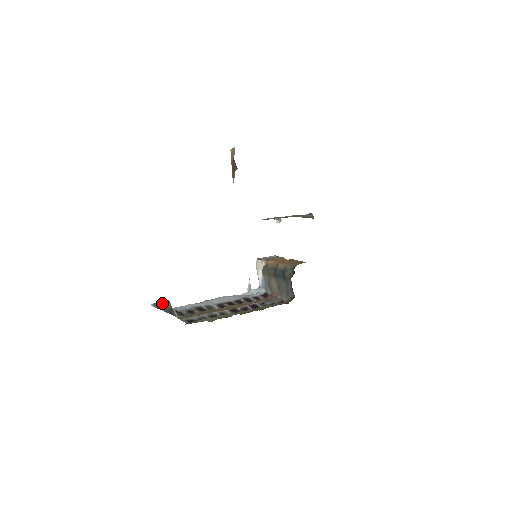
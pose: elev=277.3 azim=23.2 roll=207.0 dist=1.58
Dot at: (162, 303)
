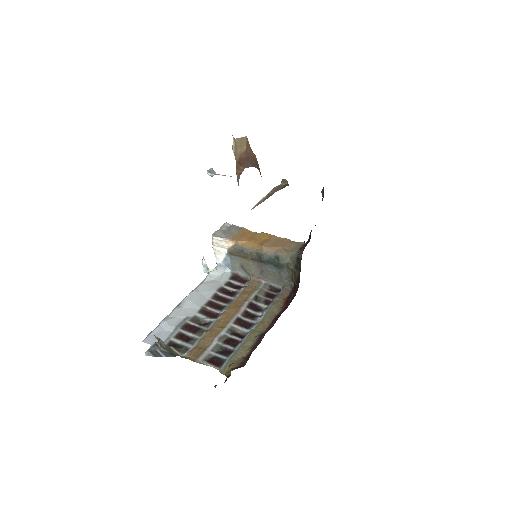
Dot at: (157, 347)
